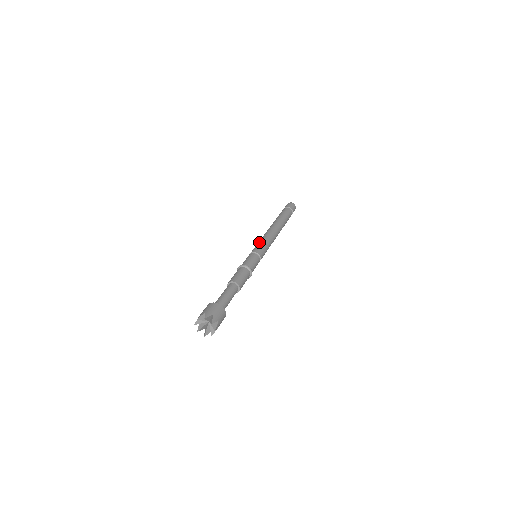
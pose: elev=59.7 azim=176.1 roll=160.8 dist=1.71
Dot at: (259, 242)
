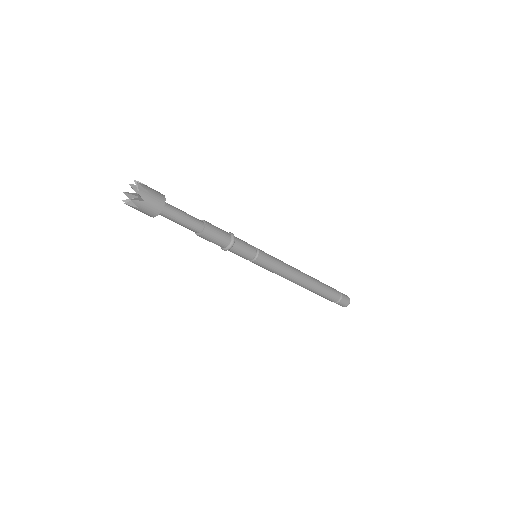
Dot at: occluded
